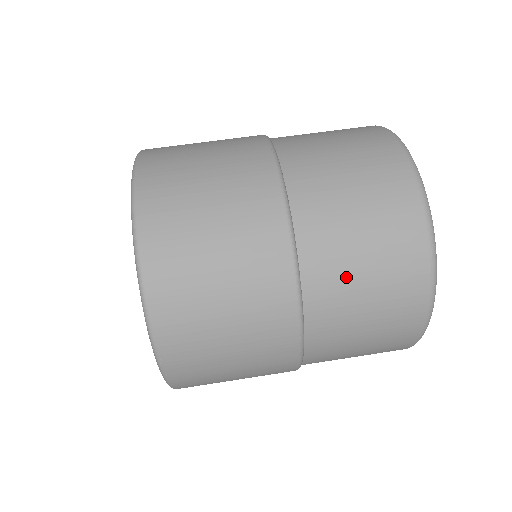
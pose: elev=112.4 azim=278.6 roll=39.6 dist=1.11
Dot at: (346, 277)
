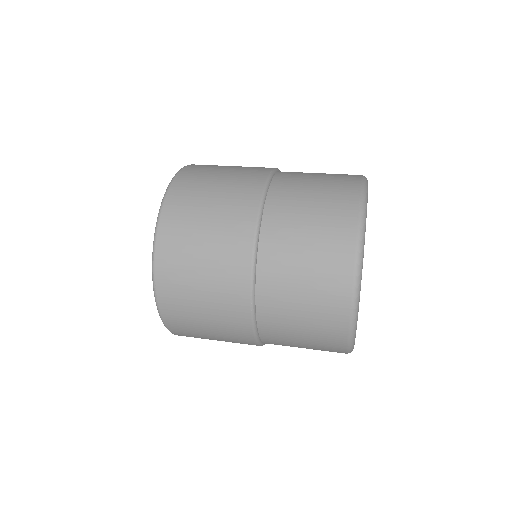
Dot at: occluded
